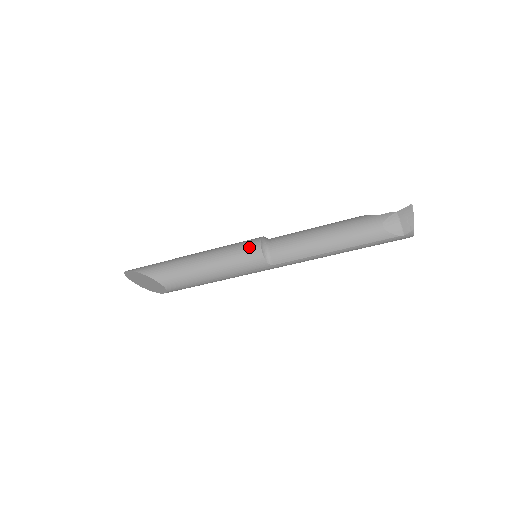
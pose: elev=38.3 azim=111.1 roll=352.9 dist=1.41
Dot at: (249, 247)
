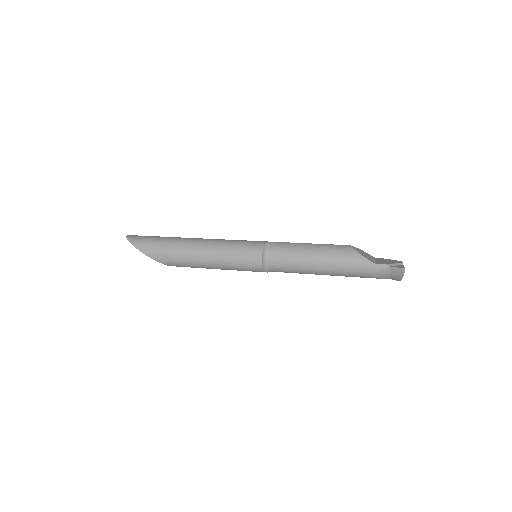
Dot at: (251, 263)
